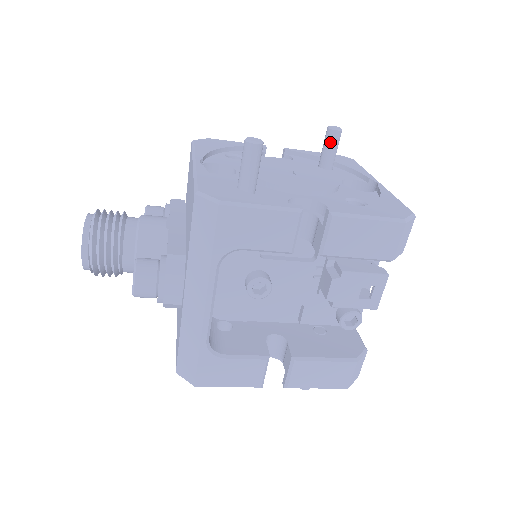
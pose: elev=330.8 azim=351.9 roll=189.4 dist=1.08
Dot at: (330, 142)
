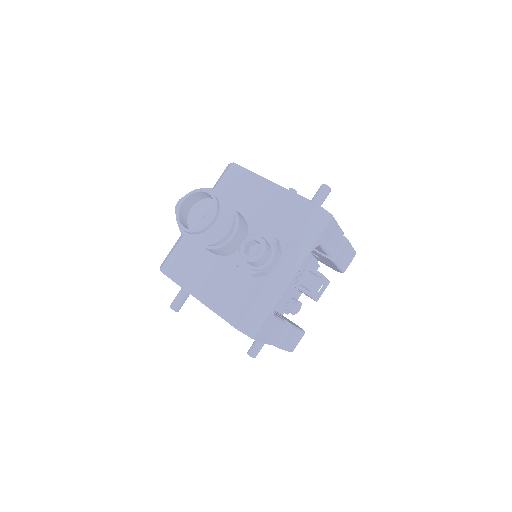
Dot at: occluded
